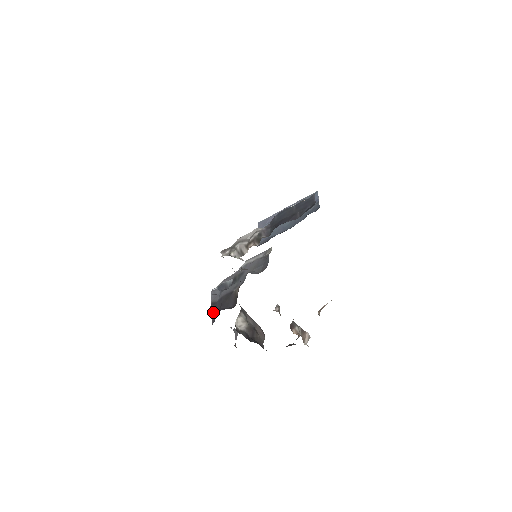
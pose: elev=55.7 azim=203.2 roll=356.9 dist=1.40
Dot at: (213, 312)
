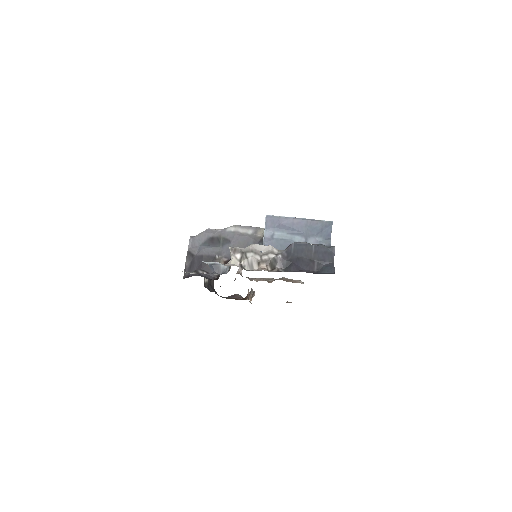
Dot at: (189, 264)
